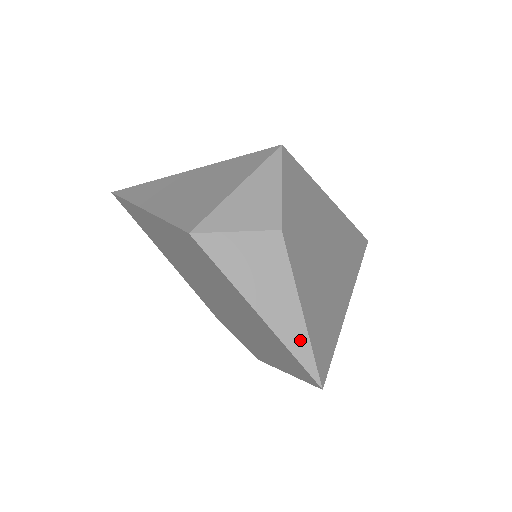
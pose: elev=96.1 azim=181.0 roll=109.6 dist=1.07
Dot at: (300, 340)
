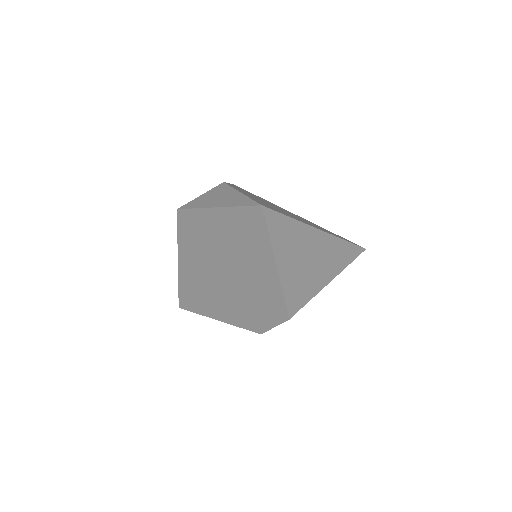
Dot at: (242, 200)
